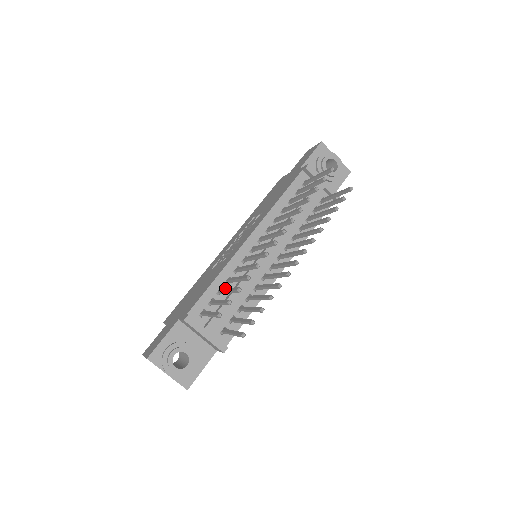
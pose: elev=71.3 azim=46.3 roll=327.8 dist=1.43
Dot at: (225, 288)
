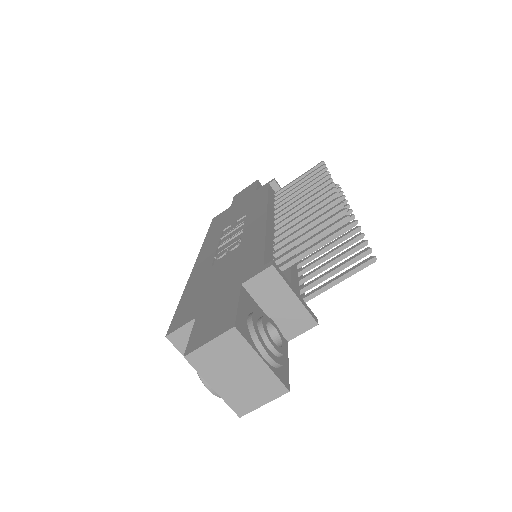
Dot at: (295, 238)
